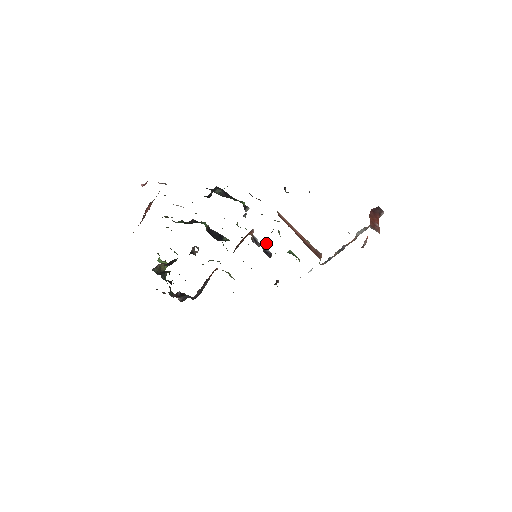
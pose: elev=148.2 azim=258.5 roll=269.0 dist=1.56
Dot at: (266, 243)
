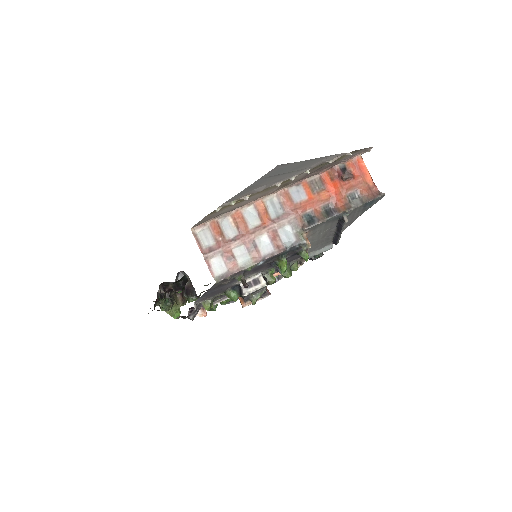
Dot at: (271, 278)
